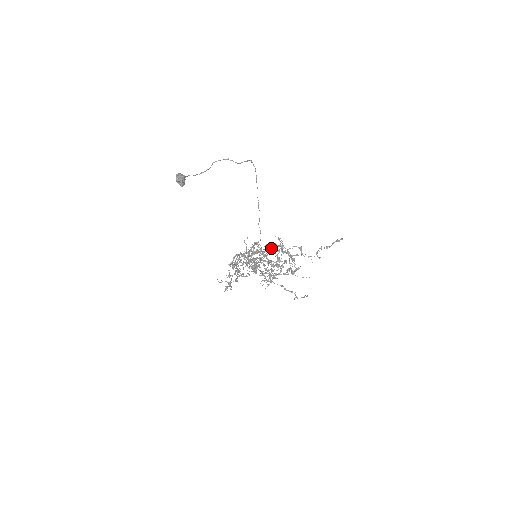
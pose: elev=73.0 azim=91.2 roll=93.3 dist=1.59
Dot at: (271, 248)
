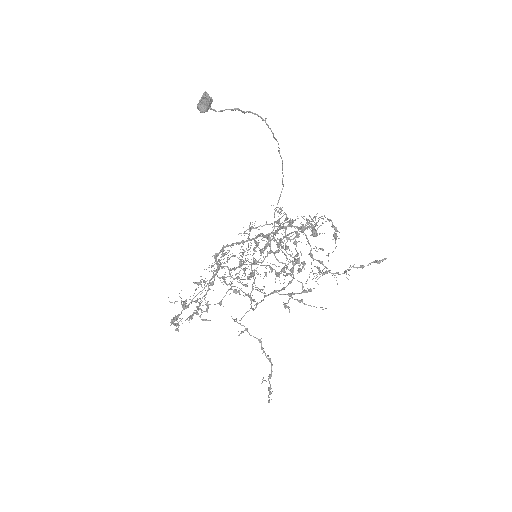
Dot at: (297, 228)
